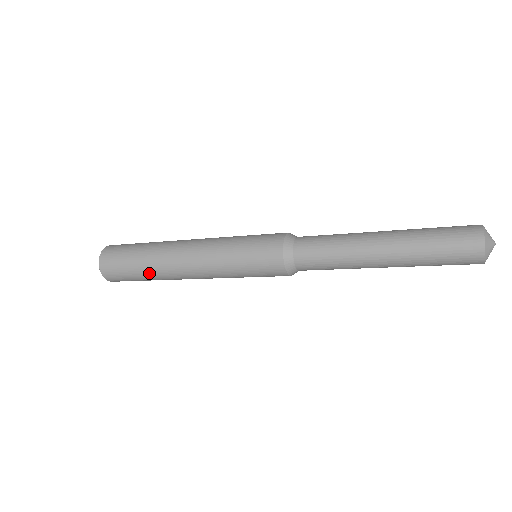
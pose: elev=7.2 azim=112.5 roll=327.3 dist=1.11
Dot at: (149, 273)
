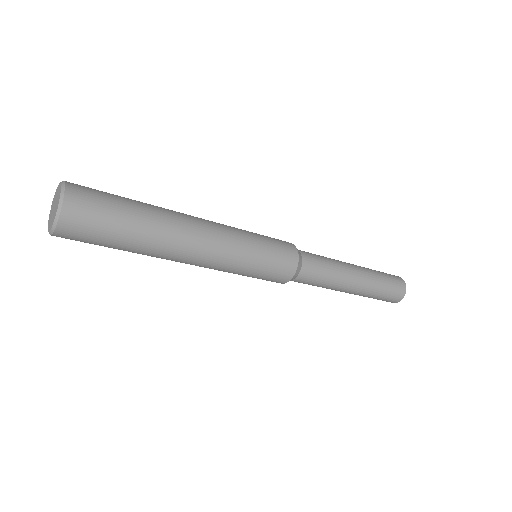
Dot at: (140, 246)
